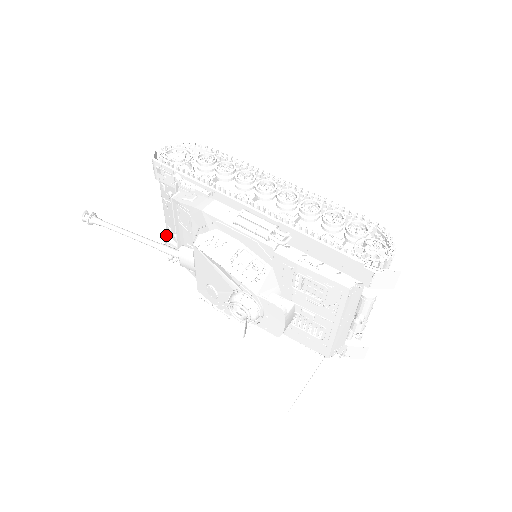
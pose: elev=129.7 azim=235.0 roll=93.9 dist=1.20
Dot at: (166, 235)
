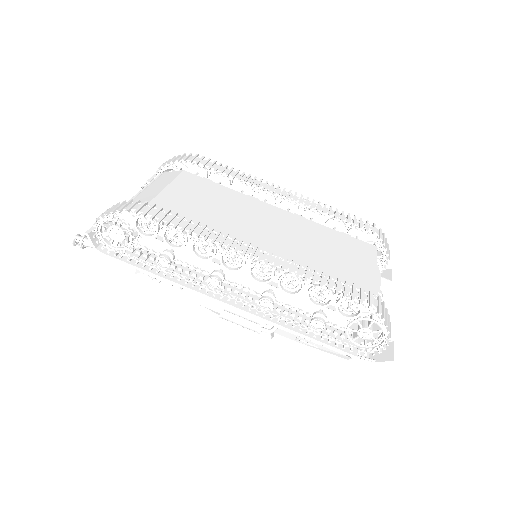
Dot at: occluded
